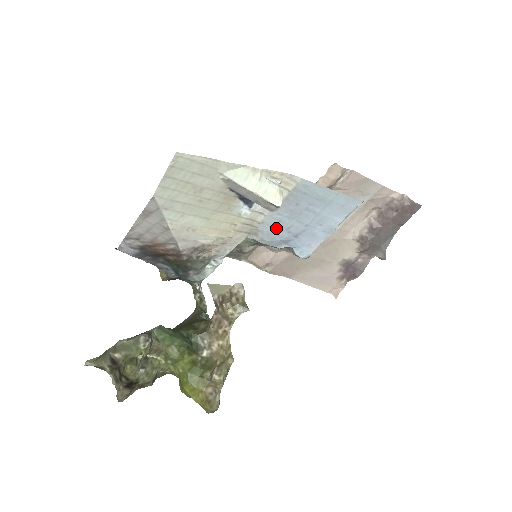
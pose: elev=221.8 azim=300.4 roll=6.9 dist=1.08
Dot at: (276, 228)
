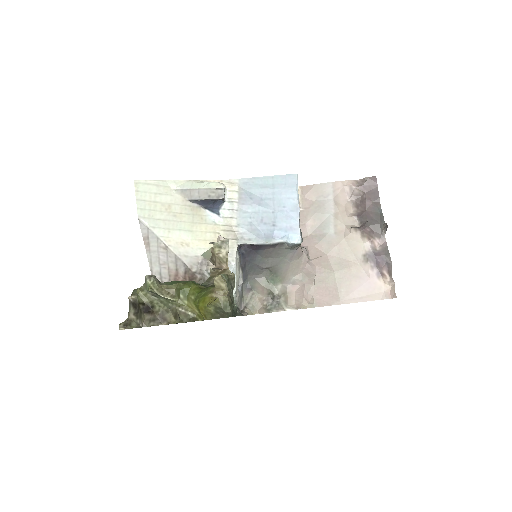
Dot at: (253, 225)
